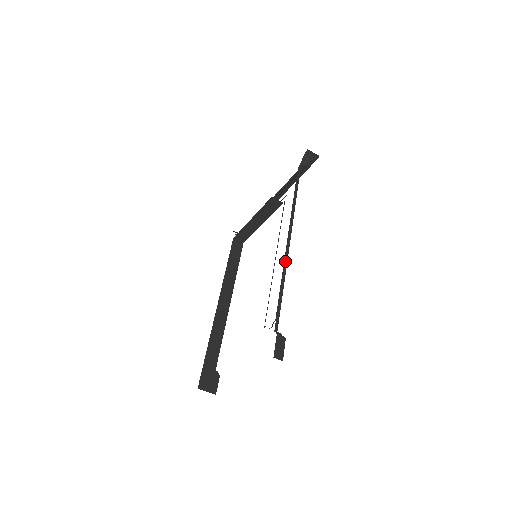
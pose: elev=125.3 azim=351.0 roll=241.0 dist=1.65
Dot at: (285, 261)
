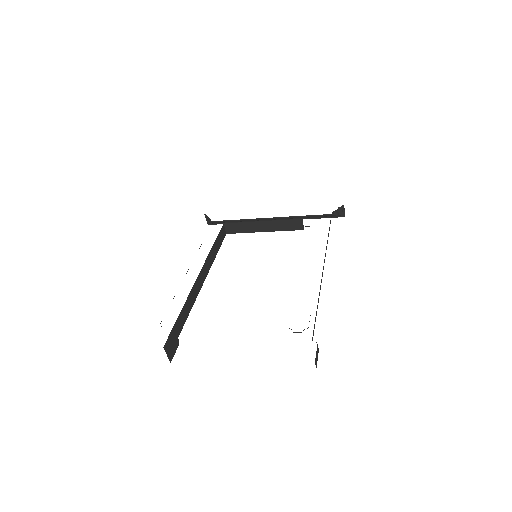
Dot at: (321, 282)
